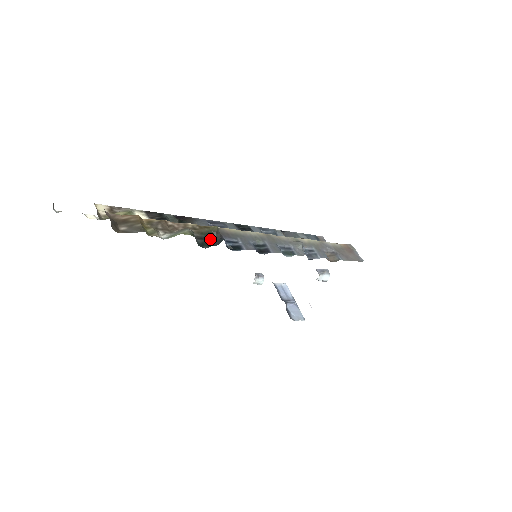
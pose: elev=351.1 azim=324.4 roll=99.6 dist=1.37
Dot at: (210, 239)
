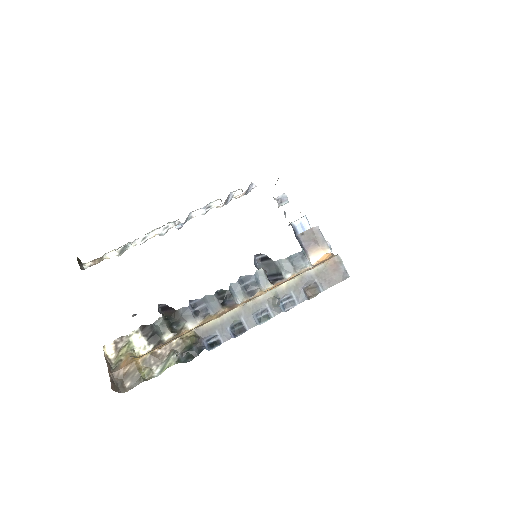
Dot at: (192, 350)
